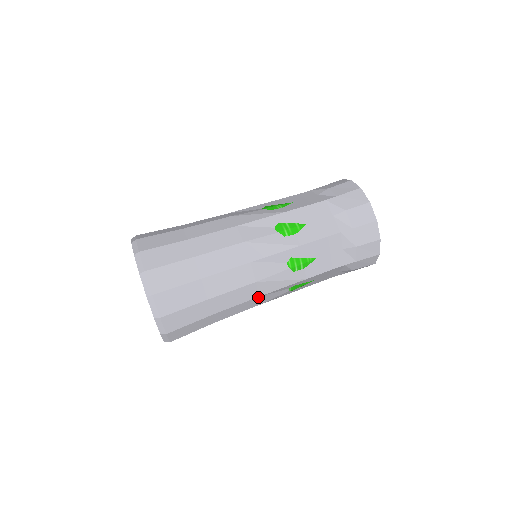
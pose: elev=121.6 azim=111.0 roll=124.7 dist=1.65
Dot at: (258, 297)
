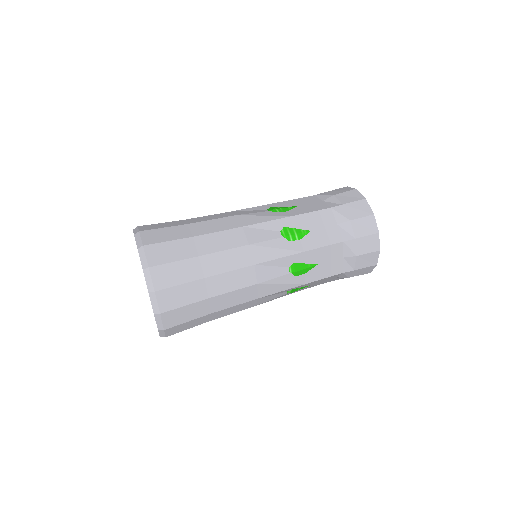
Dot at: (254, 266)
